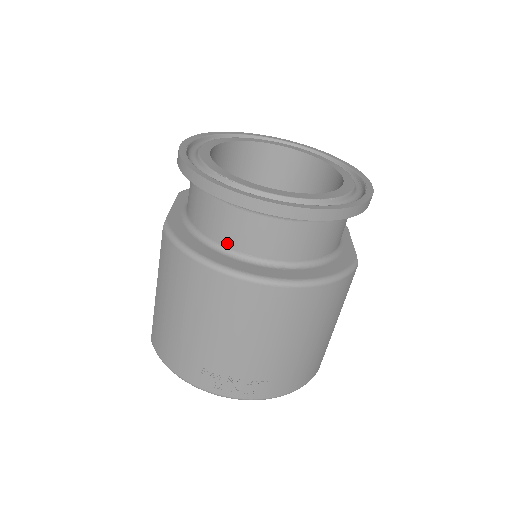
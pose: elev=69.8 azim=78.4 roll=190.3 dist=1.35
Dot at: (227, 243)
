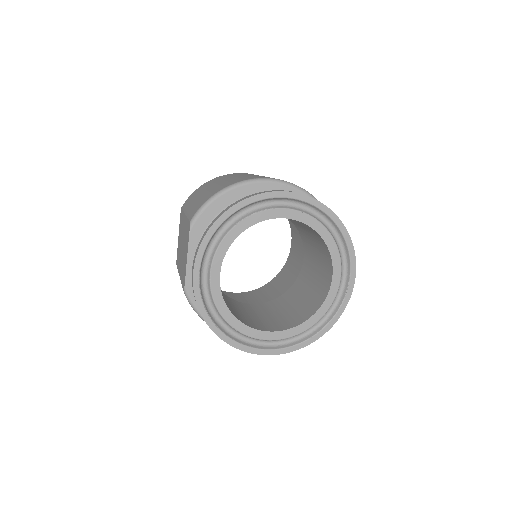
Dot at: occluded
